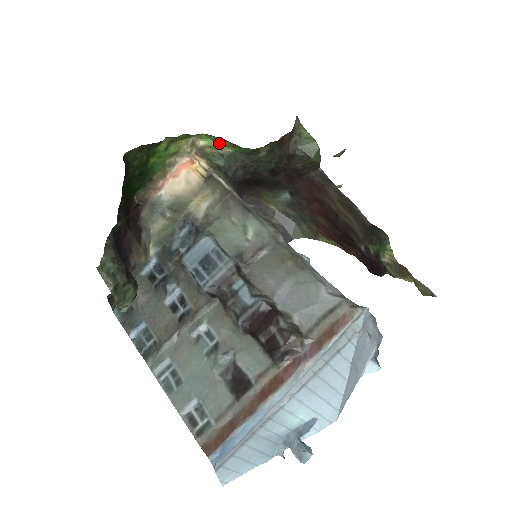
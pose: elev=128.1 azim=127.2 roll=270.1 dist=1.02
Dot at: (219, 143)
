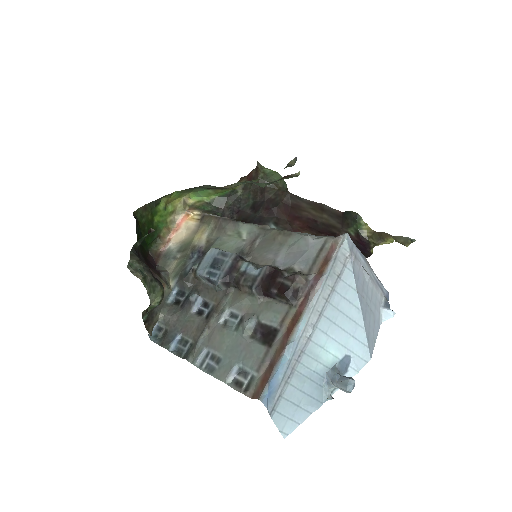
Dot at: (204, 195)
